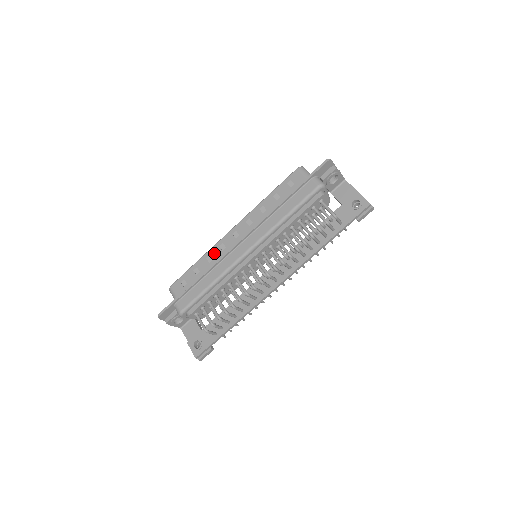
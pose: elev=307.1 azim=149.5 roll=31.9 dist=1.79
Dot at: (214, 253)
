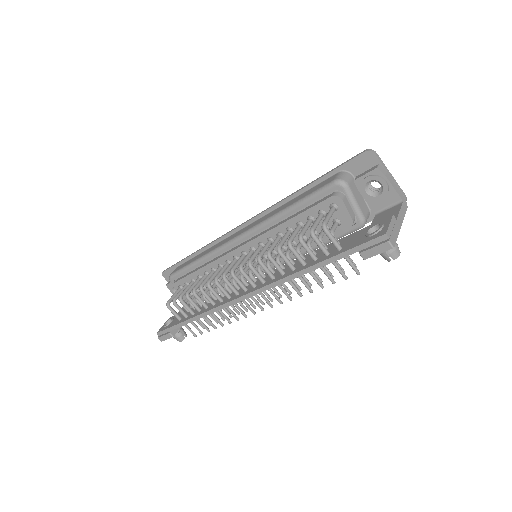
Dot at: occluded
